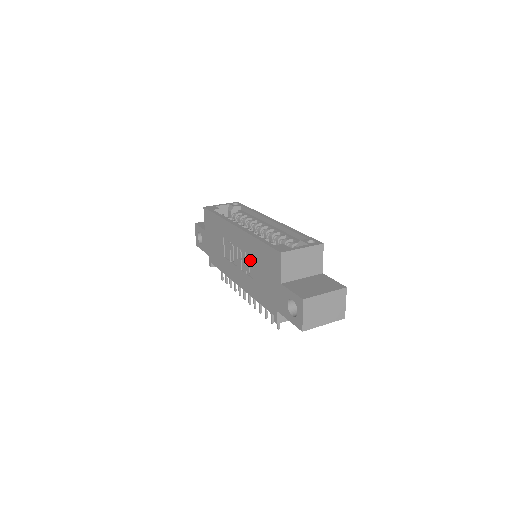
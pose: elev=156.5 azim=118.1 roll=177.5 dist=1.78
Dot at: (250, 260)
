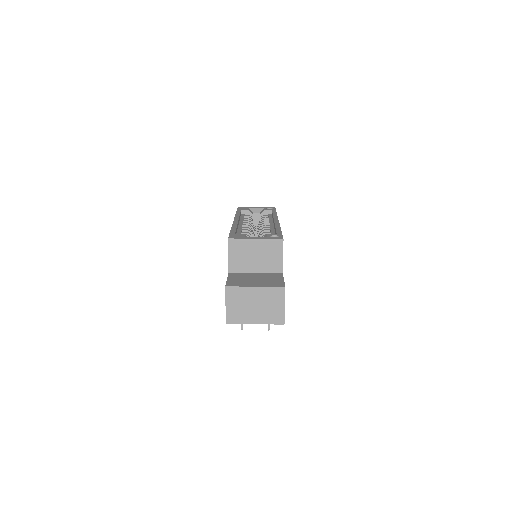
Dot at: occluded
